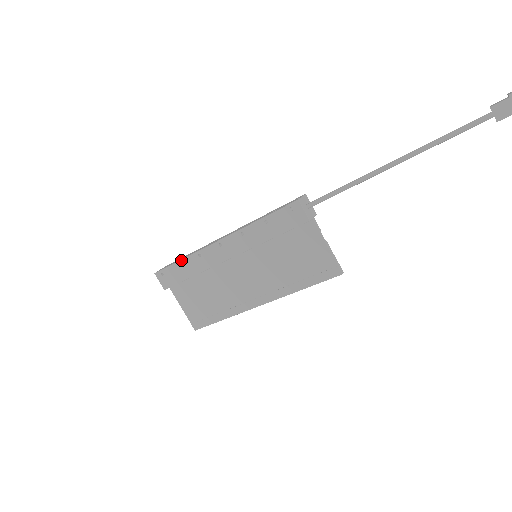
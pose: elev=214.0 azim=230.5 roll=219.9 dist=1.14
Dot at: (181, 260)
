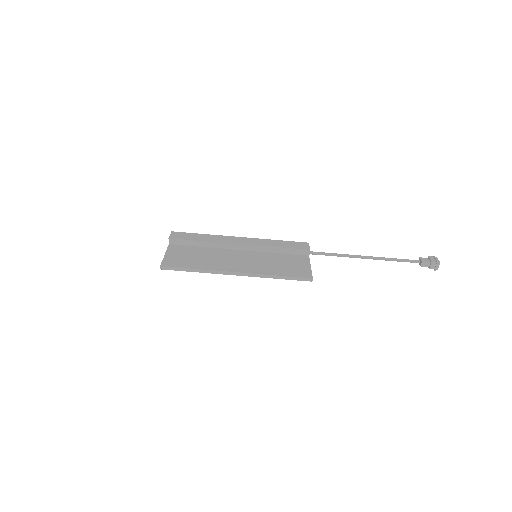
Dot at: (202, 234)
